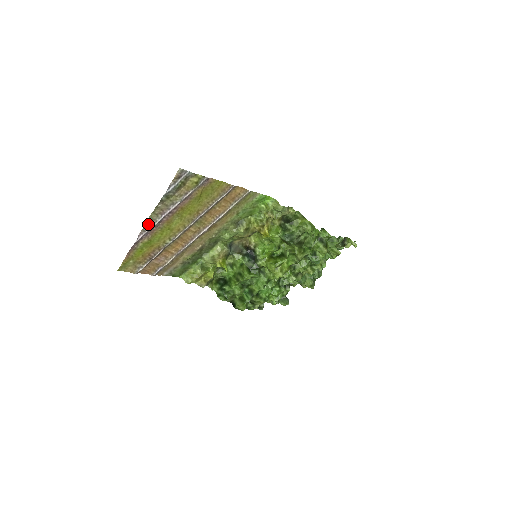
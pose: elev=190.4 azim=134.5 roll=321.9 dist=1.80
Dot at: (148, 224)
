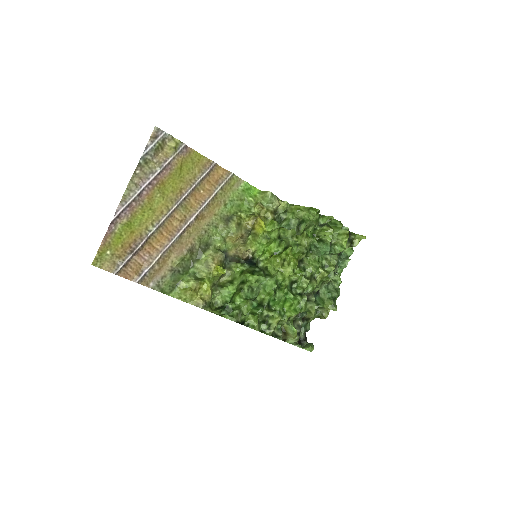
Dot at: (126, 197)
